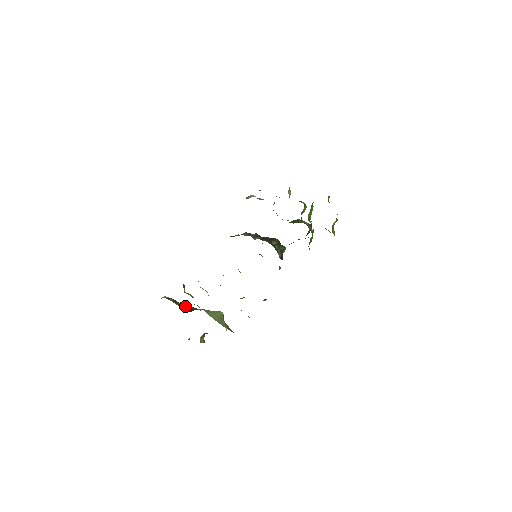
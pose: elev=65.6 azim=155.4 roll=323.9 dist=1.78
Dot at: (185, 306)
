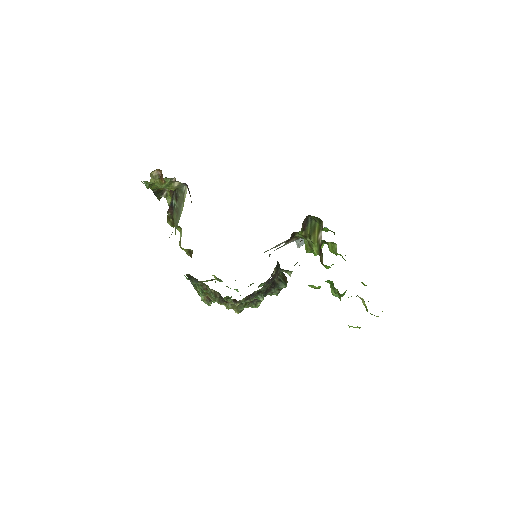
Dot at: occluded
